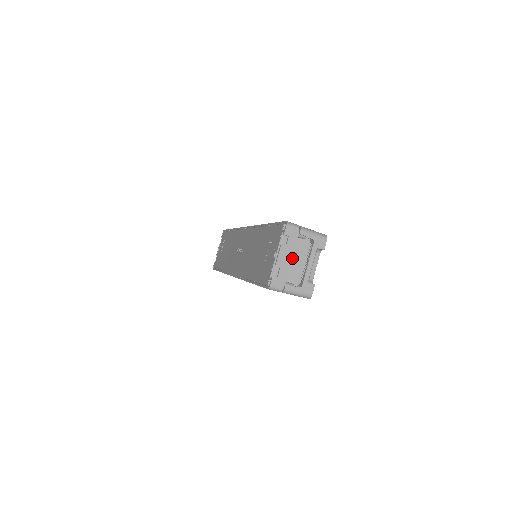
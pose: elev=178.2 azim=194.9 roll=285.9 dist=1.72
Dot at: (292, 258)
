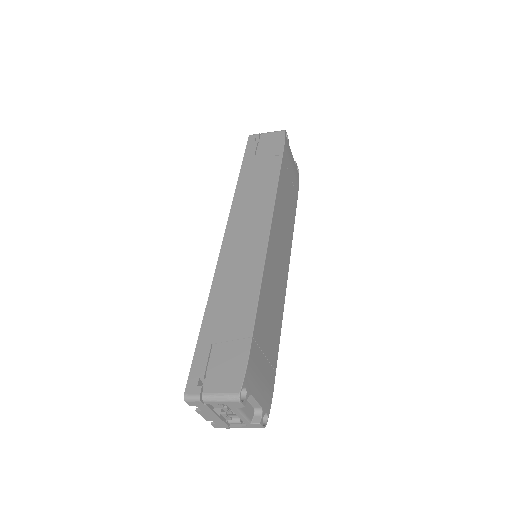
Dot at: occluded
